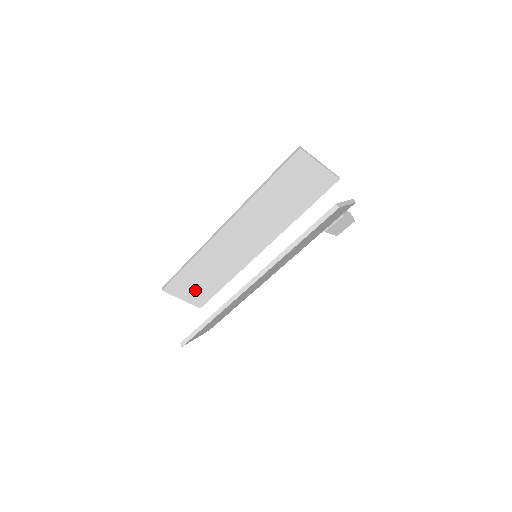
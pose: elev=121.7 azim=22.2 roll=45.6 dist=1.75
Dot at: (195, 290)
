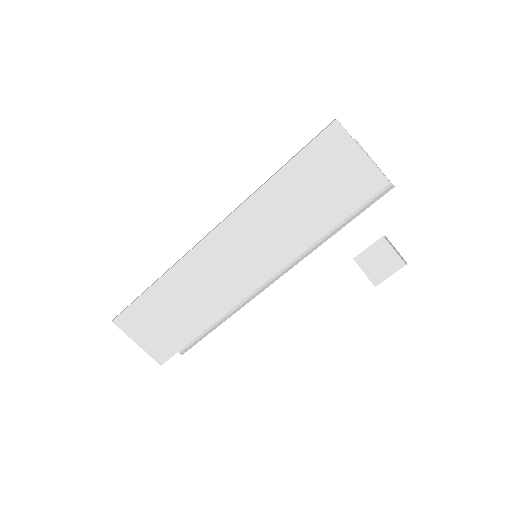
Dot at: occluded
